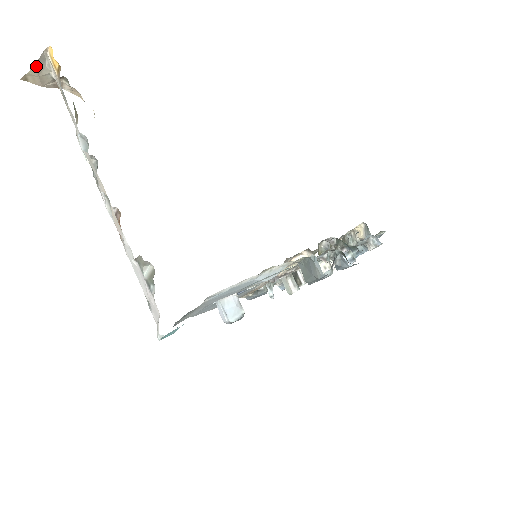
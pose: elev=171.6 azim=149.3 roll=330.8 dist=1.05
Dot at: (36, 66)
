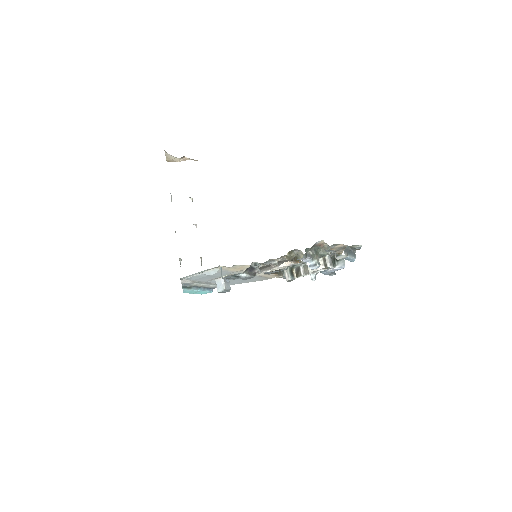
Dot at: (167, 157)
